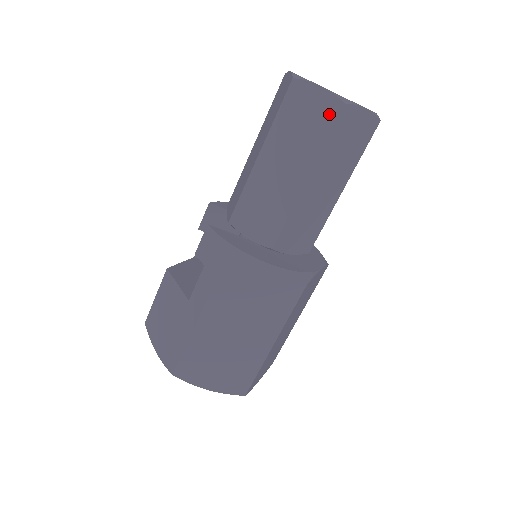
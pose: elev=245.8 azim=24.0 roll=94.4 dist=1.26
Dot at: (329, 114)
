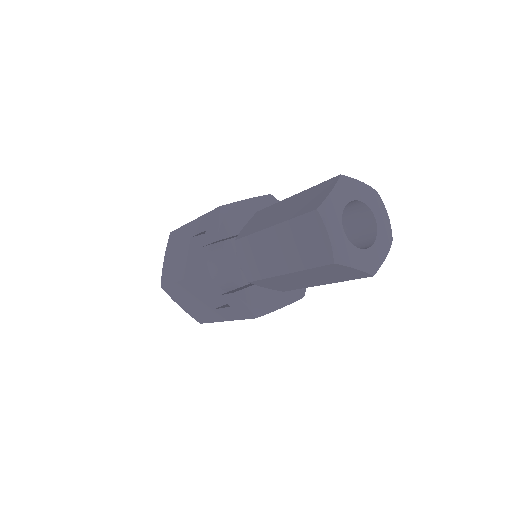
Dot at: (357, 276)
